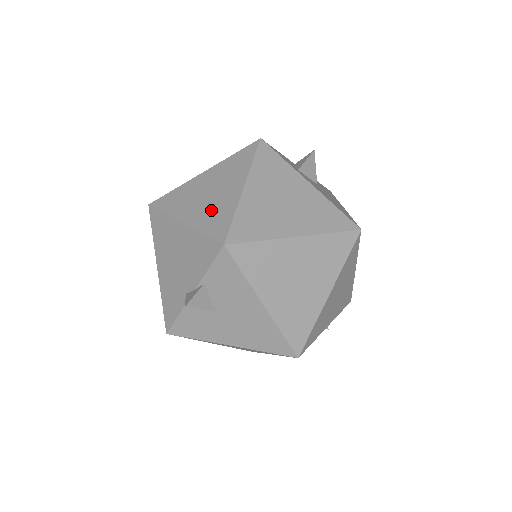
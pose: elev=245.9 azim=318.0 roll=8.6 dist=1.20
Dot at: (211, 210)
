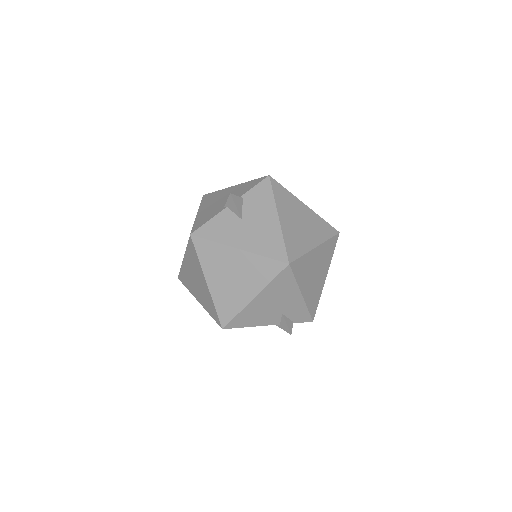
Dot at: occluded
